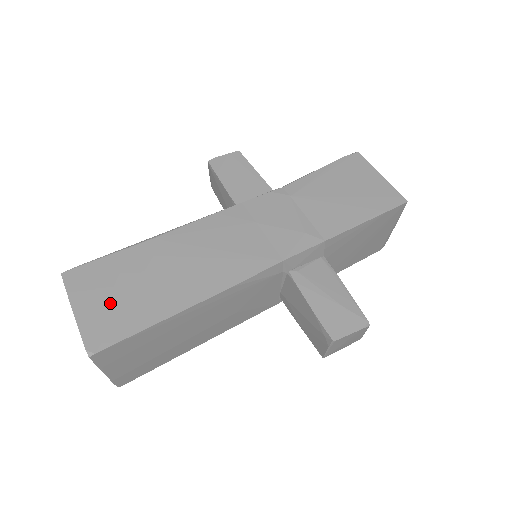
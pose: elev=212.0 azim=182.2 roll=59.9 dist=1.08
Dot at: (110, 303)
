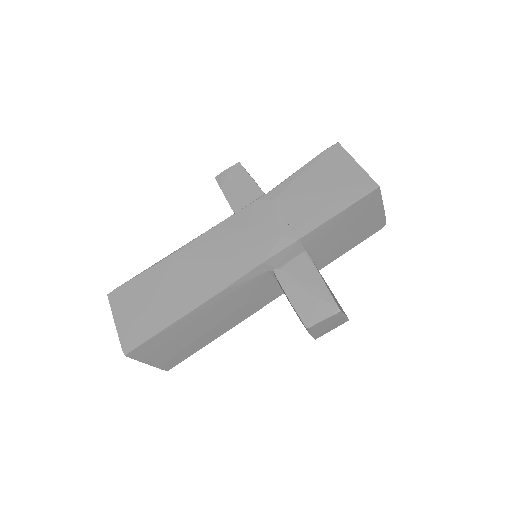
Dot at: (137, 314)
